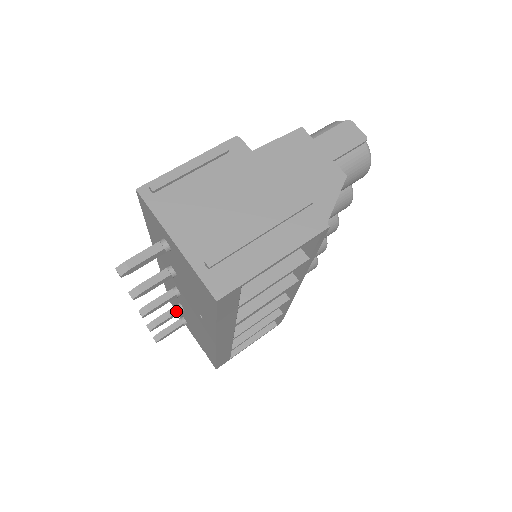
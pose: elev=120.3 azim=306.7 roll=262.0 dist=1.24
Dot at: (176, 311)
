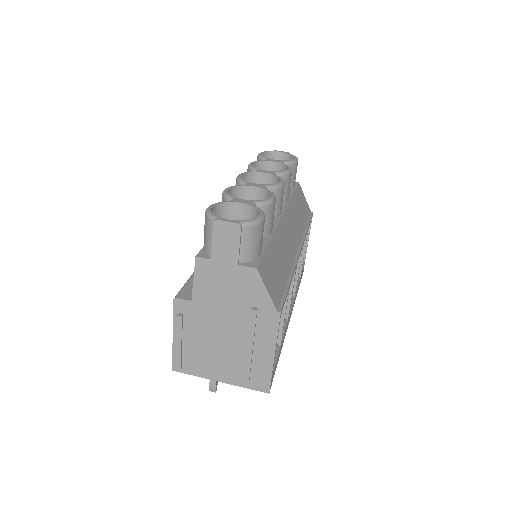
Dot at: occluded
